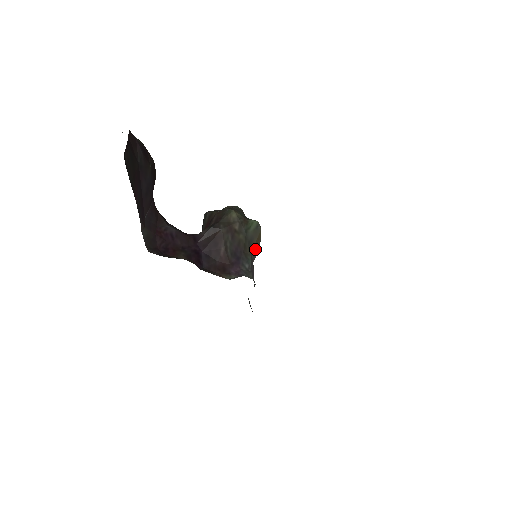
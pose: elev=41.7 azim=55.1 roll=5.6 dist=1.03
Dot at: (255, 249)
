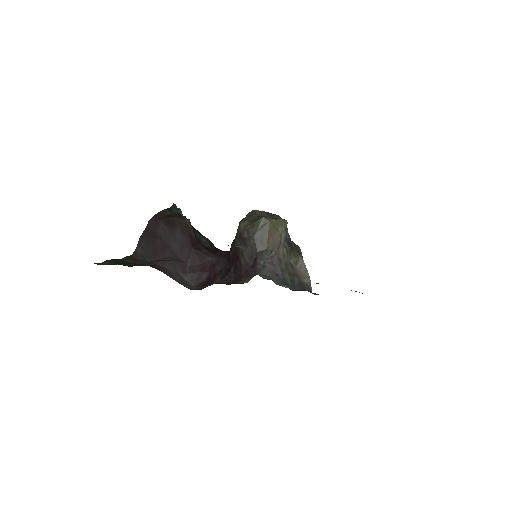
Dot at: (271, 241)
